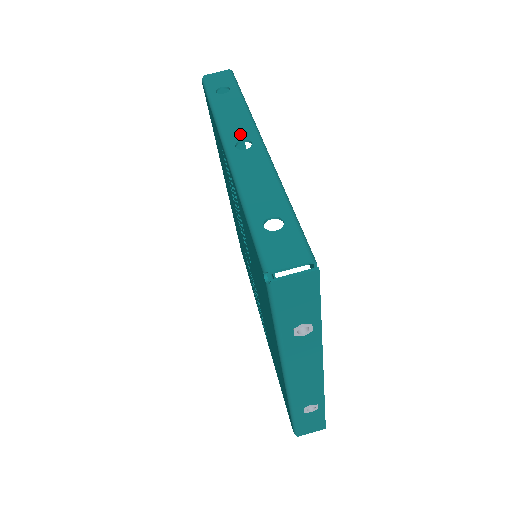
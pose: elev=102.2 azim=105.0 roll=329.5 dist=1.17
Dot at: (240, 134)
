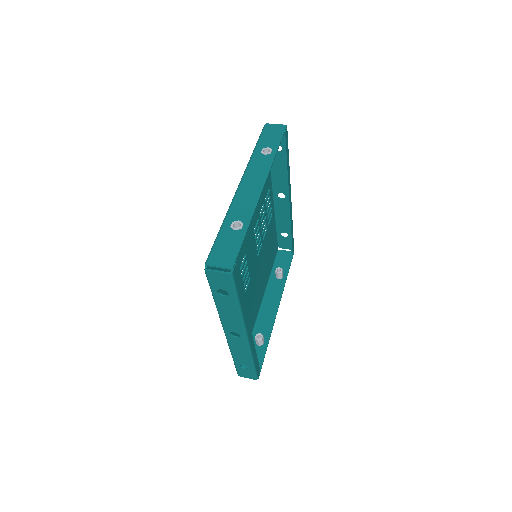
Dot at: (283, 202)
